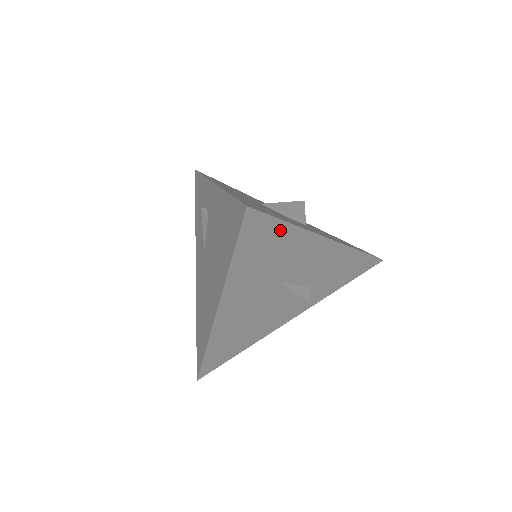
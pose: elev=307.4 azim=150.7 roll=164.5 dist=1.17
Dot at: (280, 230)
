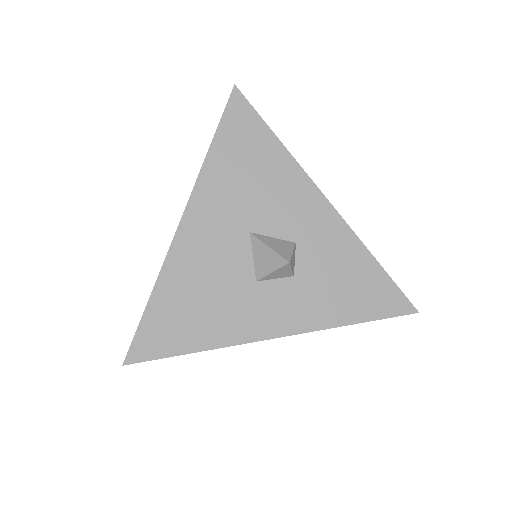
Dot at: occluded
